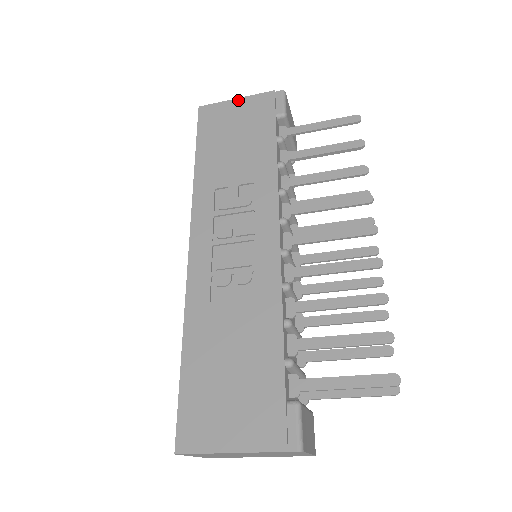
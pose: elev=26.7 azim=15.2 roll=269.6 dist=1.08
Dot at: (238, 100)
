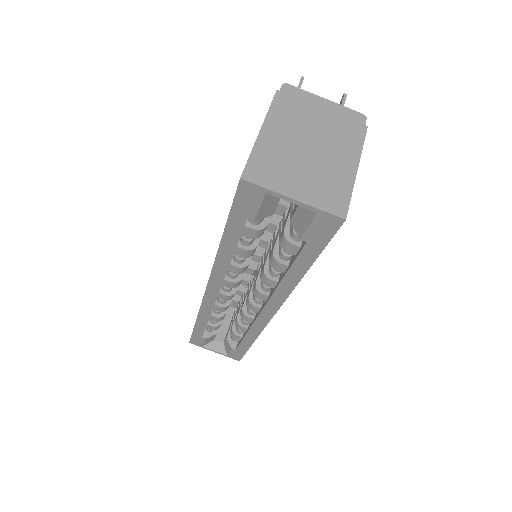
Dot at: occluded
